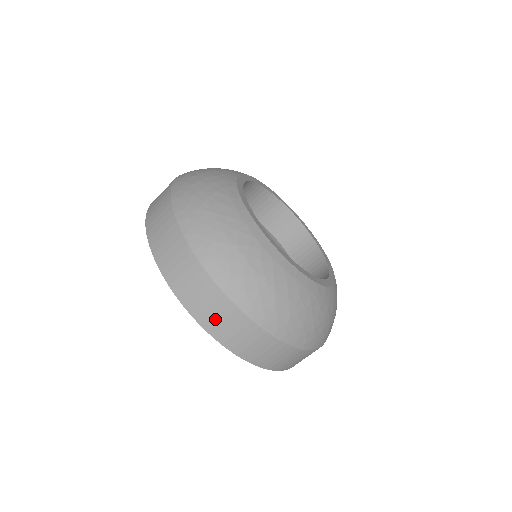
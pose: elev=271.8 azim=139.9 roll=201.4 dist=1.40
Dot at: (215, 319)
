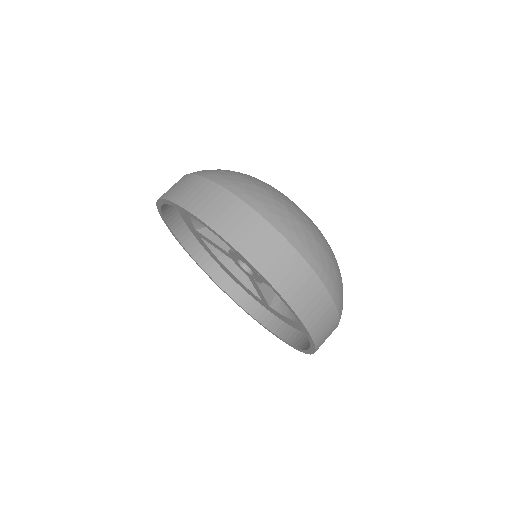
Dot at: (217, 212)
